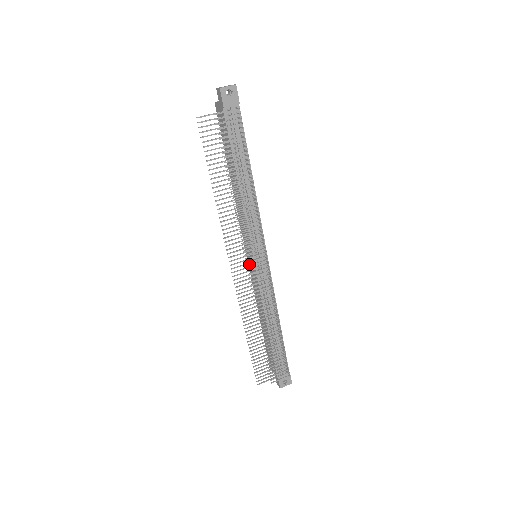
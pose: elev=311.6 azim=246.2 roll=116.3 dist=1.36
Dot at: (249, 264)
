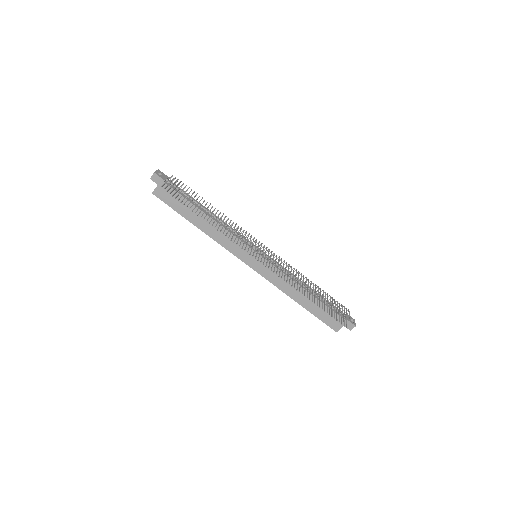
Dot at: (257, 269)
